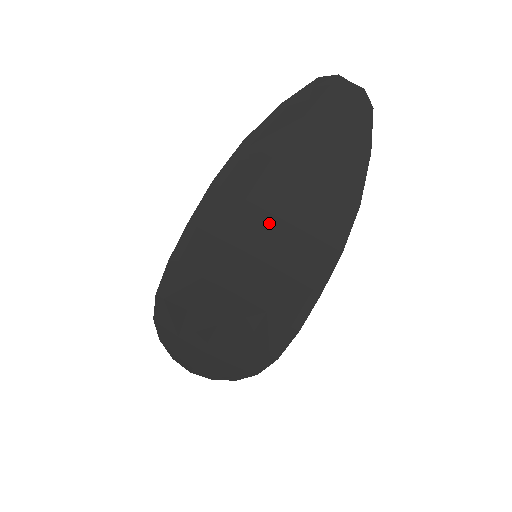
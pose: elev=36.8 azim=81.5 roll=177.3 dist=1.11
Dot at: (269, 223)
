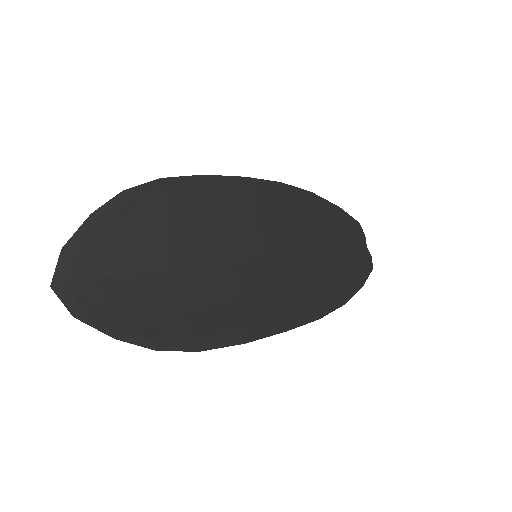
Dot at: (287, 247)
